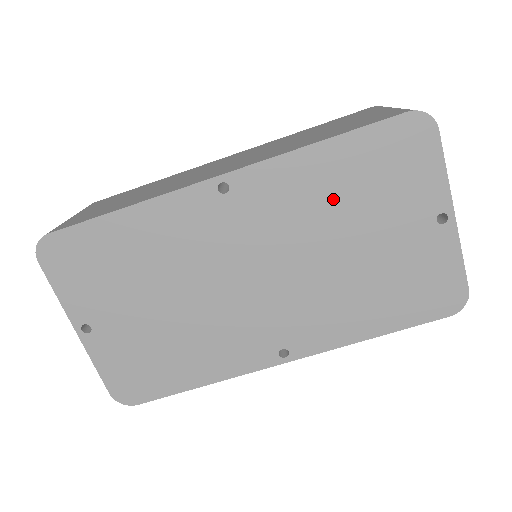
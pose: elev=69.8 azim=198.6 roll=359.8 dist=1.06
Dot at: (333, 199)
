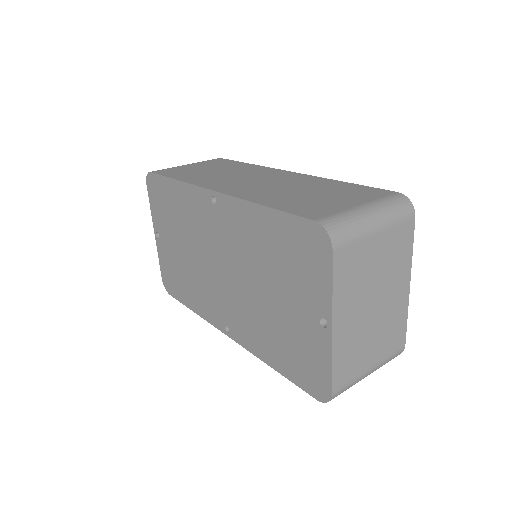
Dot at: (263, 251)
